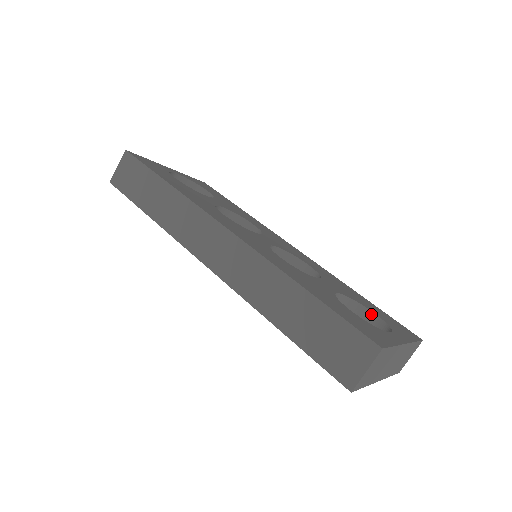
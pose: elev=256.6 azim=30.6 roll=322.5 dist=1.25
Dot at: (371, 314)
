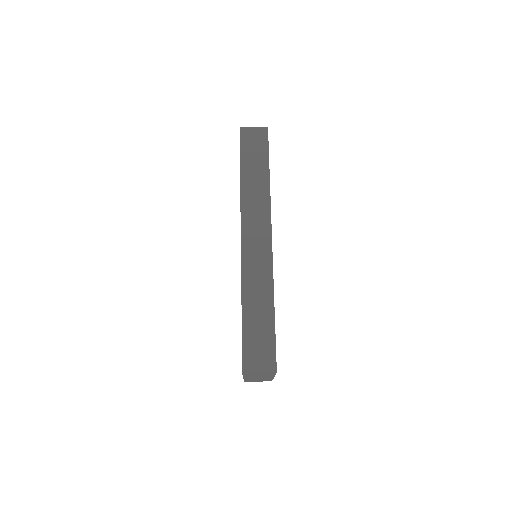
Dot at: occluded
